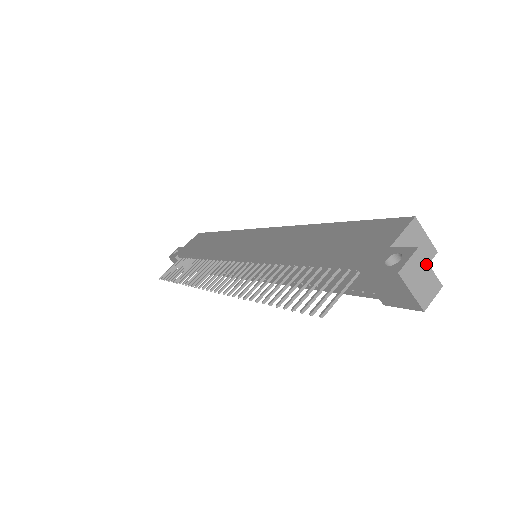
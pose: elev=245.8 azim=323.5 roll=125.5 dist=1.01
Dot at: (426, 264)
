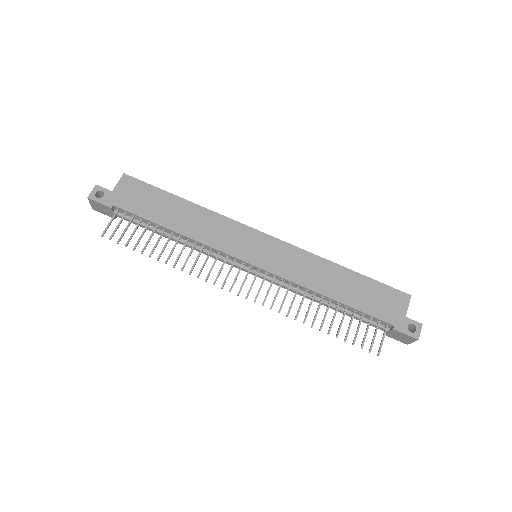
Dot at: occluded
